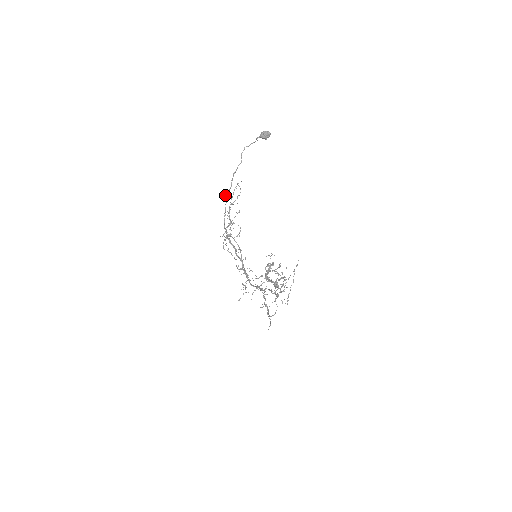
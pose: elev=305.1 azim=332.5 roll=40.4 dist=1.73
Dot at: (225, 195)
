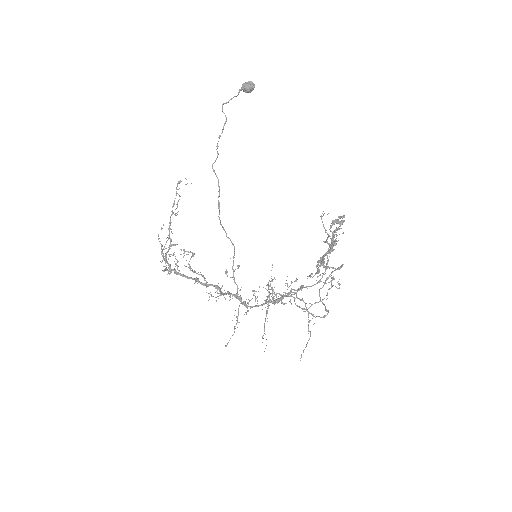
Dot at: occluded
